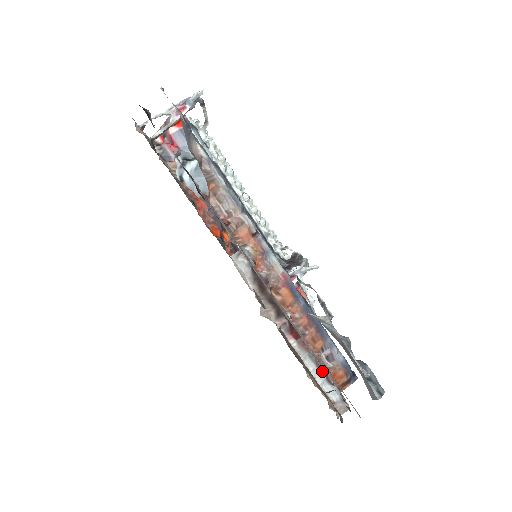
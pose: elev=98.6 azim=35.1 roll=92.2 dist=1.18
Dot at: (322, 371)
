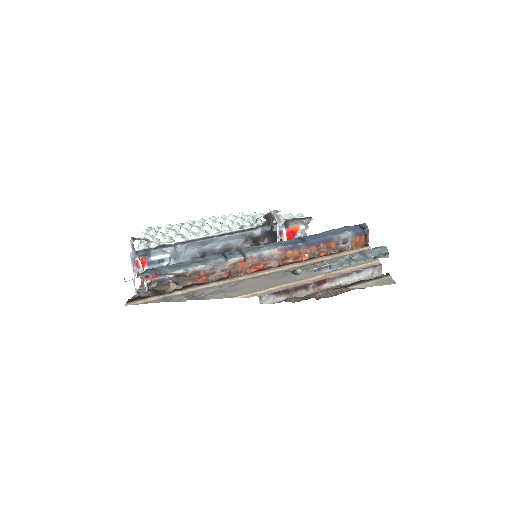
Dot at: (352, 274)
